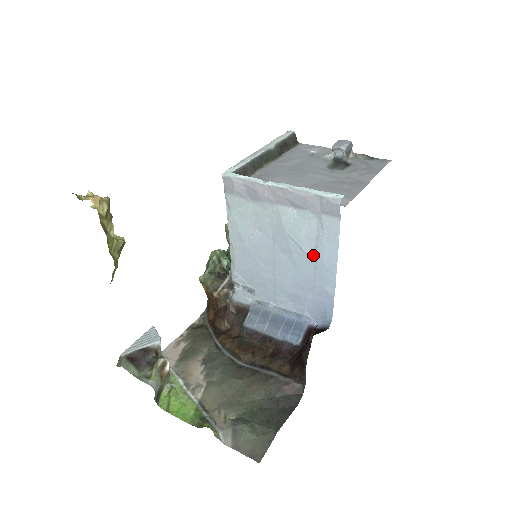
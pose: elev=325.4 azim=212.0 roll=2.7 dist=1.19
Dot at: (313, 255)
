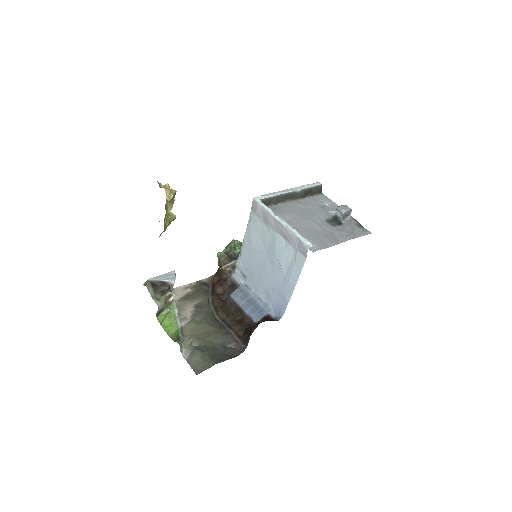
Dot at: (285, 272)
